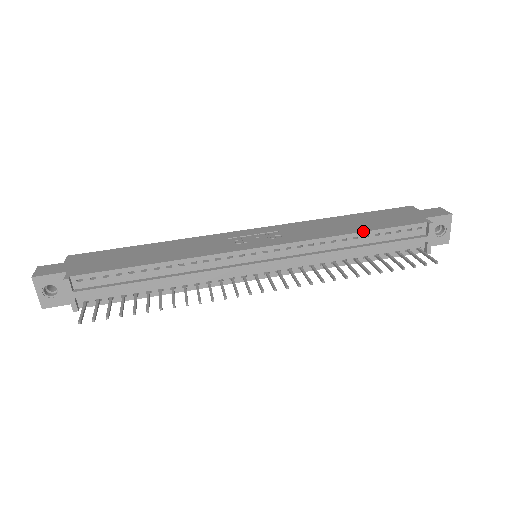
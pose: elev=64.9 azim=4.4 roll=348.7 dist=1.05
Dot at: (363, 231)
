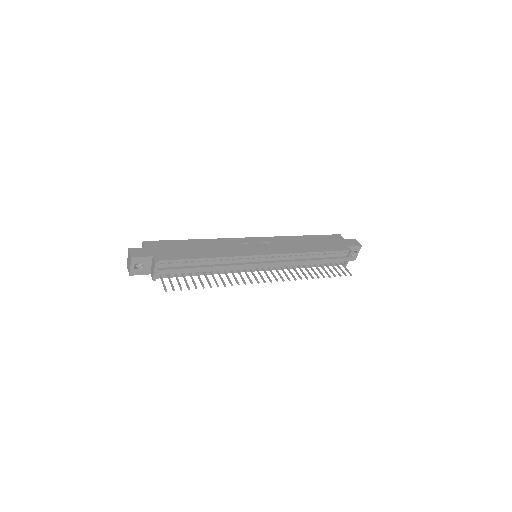
Dot at: (318, 251)
